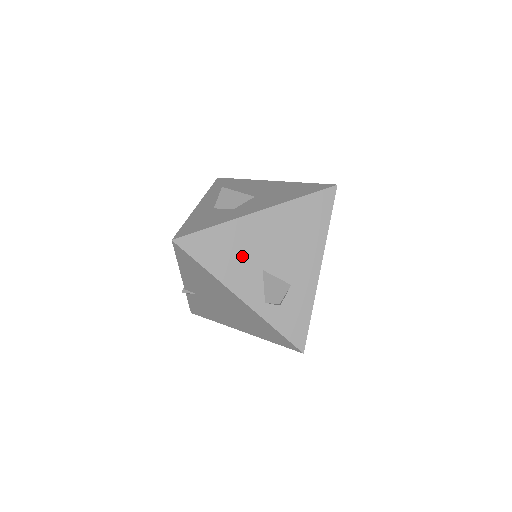
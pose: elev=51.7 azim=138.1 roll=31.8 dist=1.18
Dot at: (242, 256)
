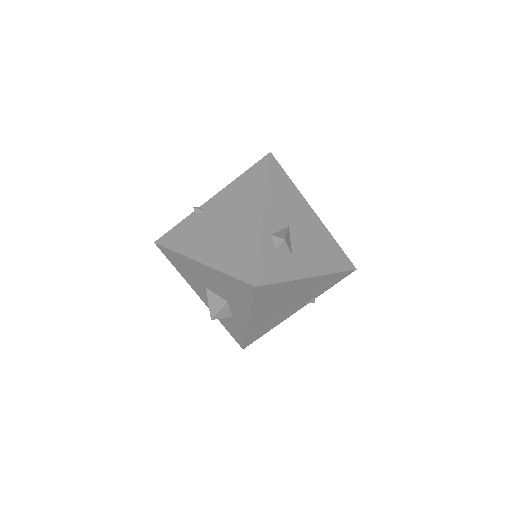
Dot at: (288, 207)
